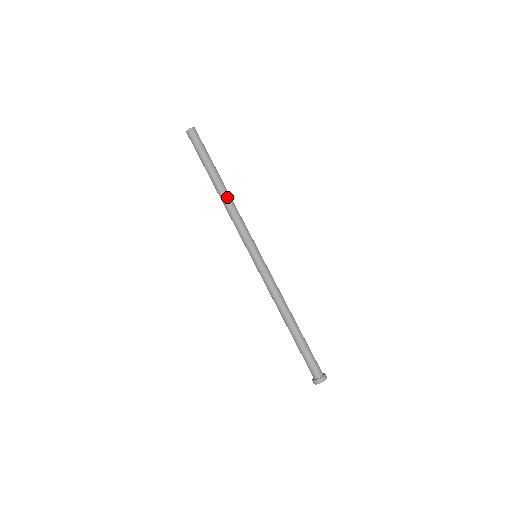
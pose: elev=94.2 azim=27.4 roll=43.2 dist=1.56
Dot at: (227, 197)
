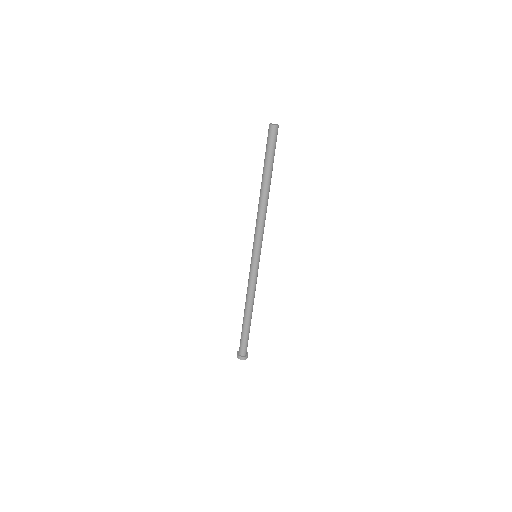
Dot at: (262, 202)
